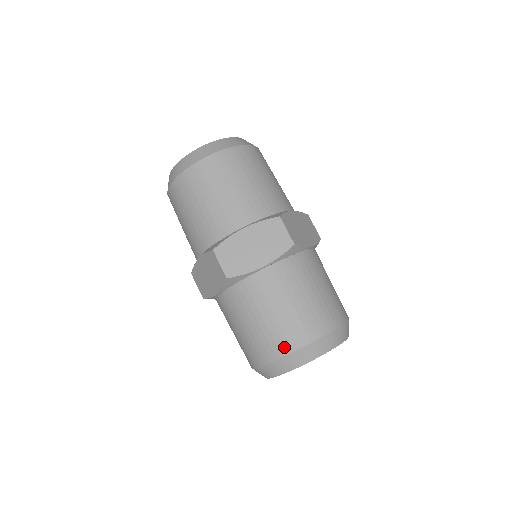
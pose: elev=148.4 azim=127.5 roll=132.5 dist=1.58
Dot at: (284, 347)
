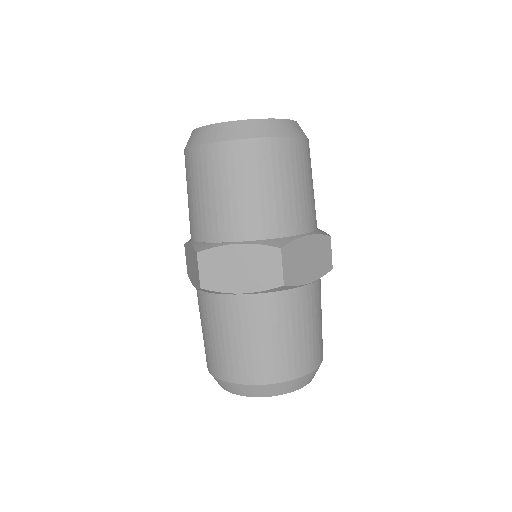
Dot at: (233, 375)
